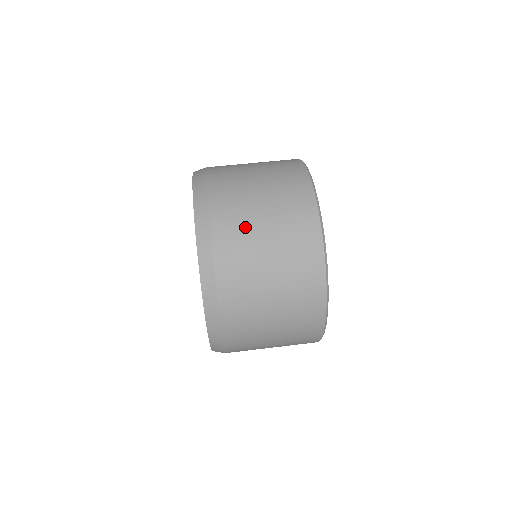
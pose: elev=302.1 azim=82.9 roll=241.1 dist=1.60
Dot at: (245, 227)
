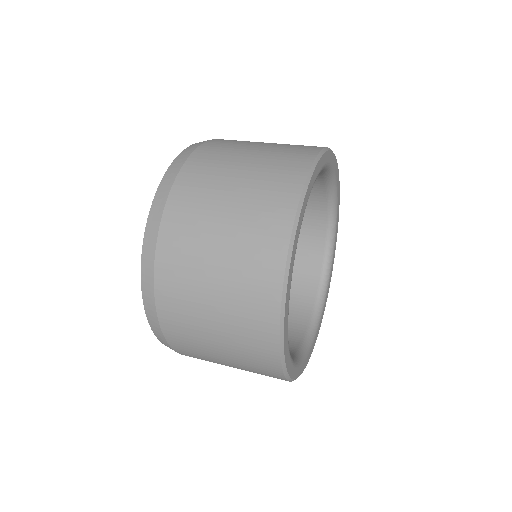
Dot at: (235, 148)
